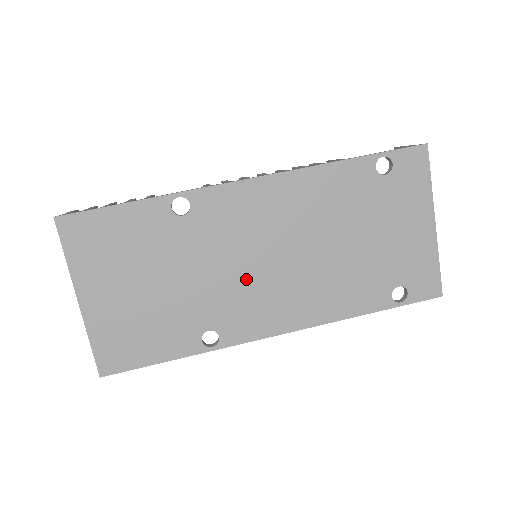
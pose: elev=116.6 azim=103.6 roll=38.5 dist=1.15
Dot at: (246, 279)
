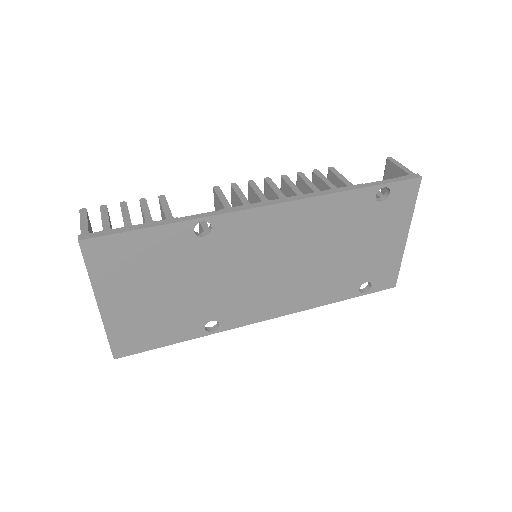
Dot at: (249, 283)
